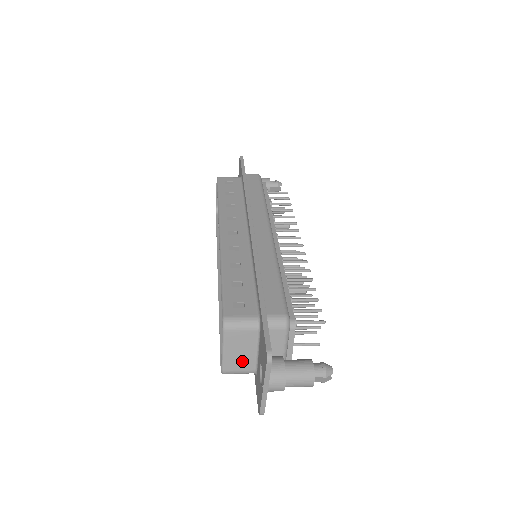
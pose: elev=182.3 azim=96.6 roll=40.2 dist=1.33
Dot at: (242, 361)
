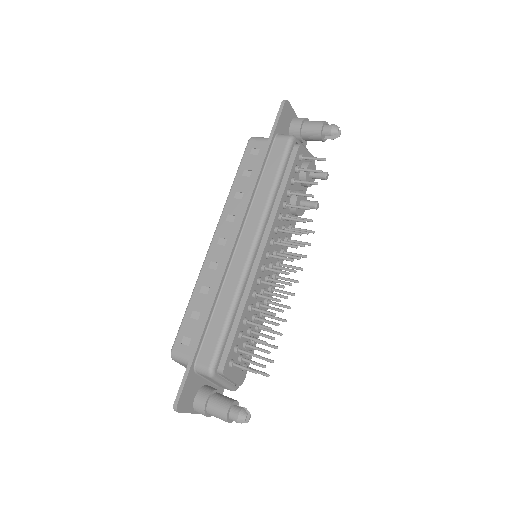
Dot at: occluded
